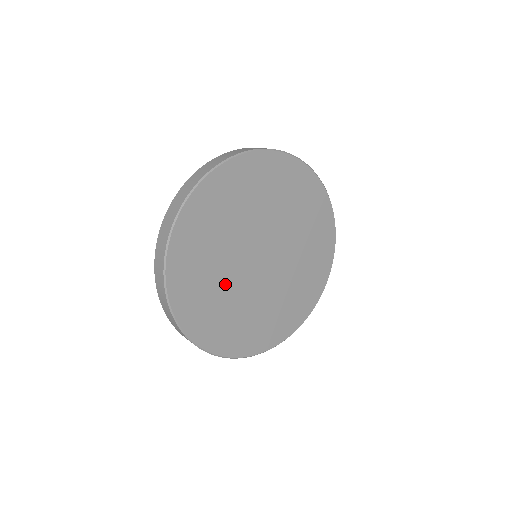
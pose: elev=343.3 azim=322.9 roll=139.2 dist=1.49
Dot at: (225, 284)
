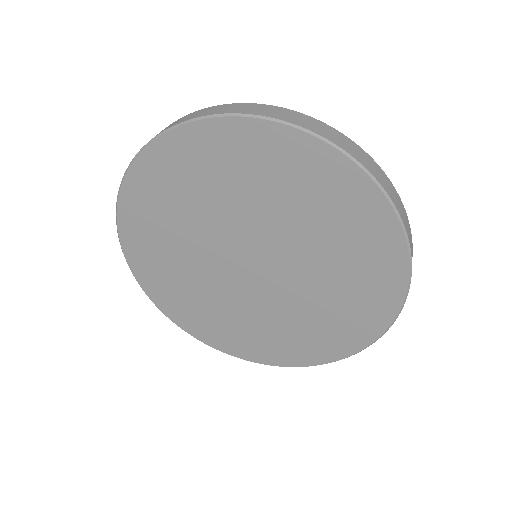
Dot at: (201, 281)
